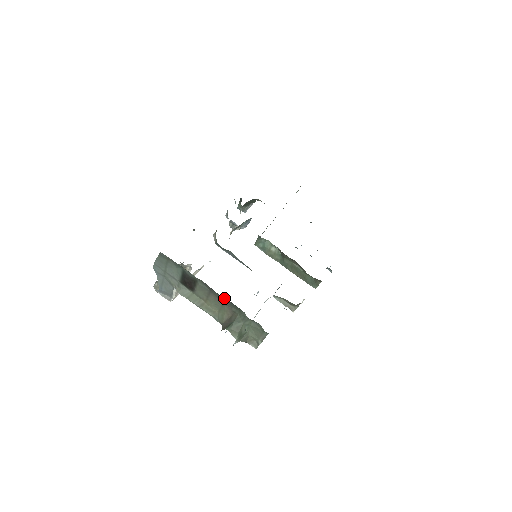
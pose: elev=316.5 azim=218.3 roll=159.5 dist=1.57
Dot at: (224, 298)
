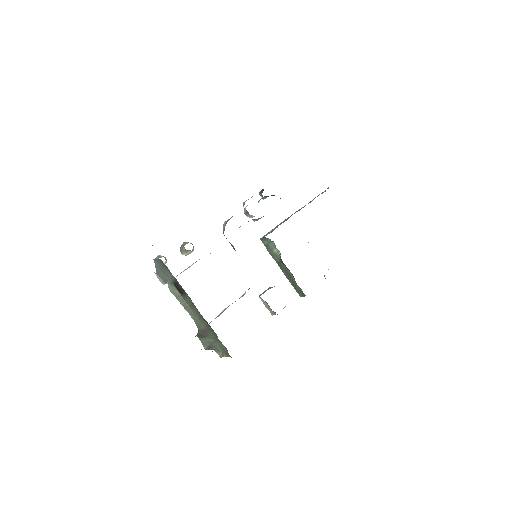
Dot at: occluded
